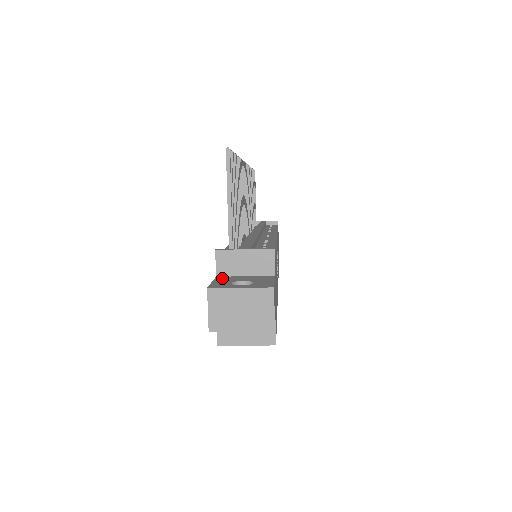
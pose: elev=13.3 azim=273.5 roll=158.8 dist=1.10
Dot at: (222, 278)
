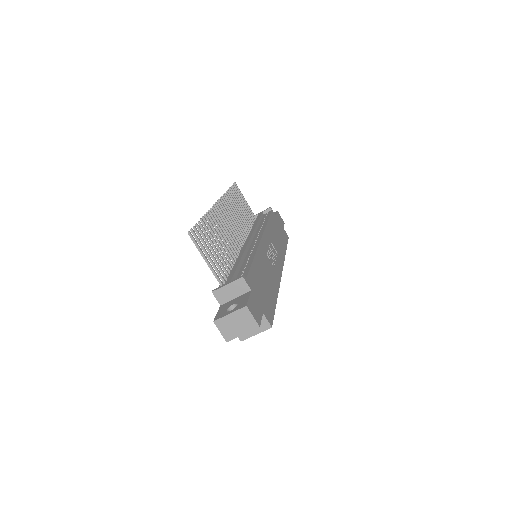
Dot at: (223, 306)
